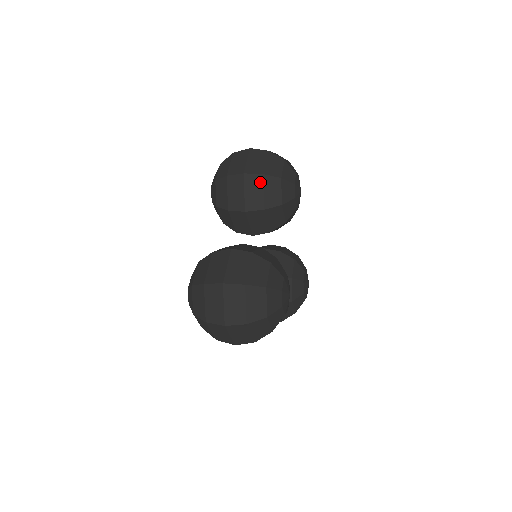
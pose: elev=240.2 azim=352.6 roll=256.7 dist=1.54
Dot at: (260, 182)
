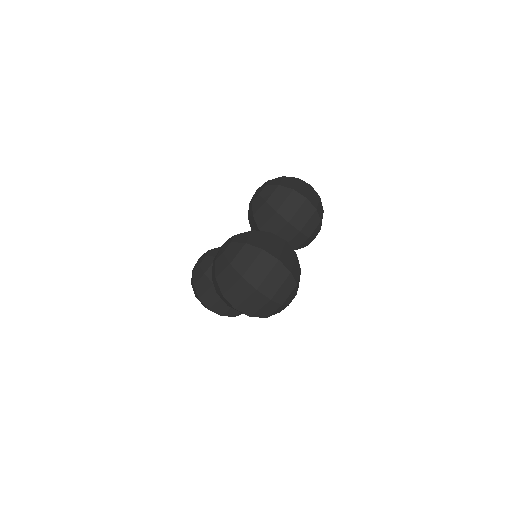
Dot at: (311, 212)
